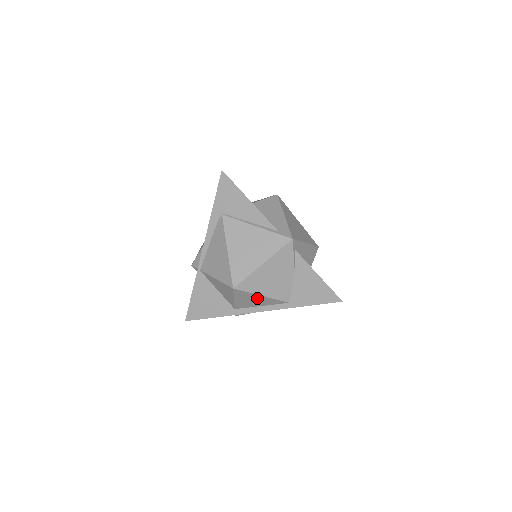
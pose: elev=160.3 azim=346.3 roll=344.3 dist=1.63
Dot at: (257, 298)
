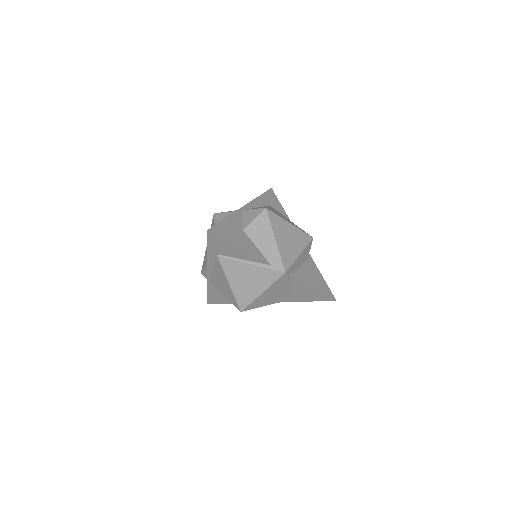
Dot at: occluded
